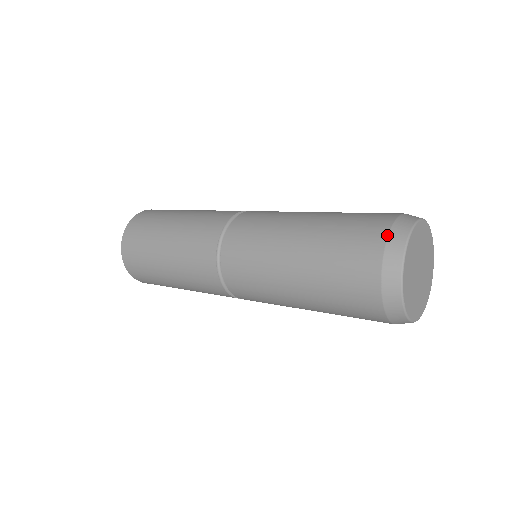
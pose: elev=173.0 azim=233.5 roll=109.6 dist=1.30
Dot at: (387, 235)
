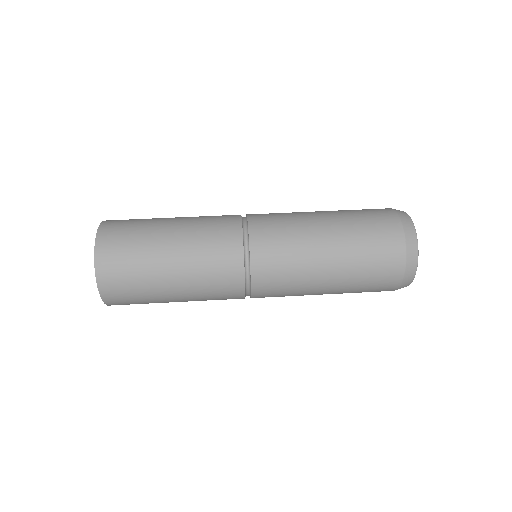
Dot at: (401, 283)
